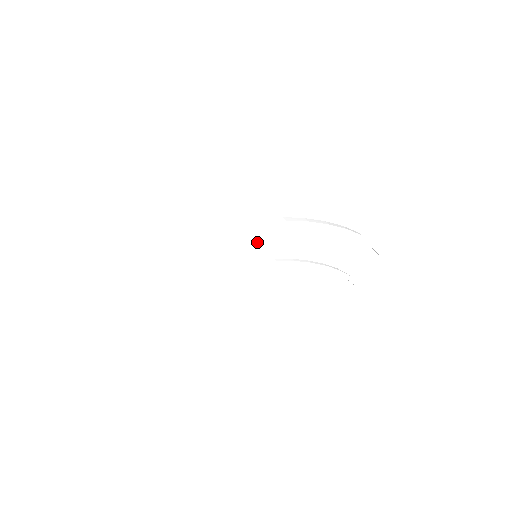
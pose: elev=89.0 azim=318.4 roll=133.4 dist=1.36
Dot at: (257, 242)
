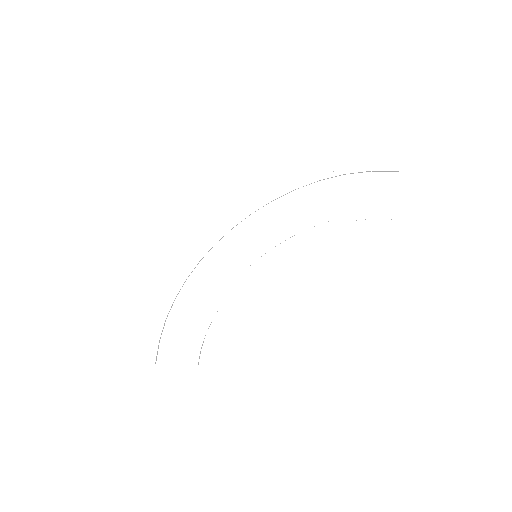
Dot at: (246, 244)
